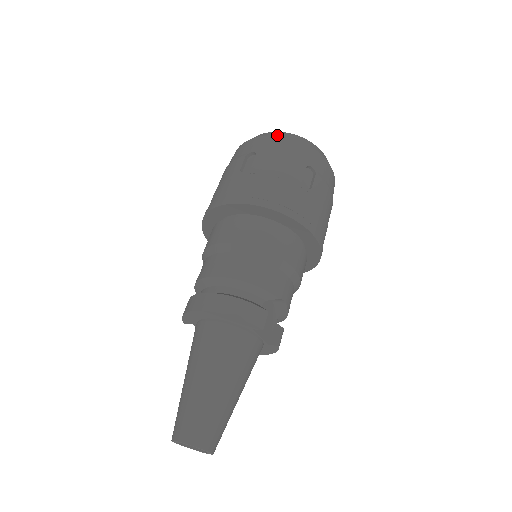
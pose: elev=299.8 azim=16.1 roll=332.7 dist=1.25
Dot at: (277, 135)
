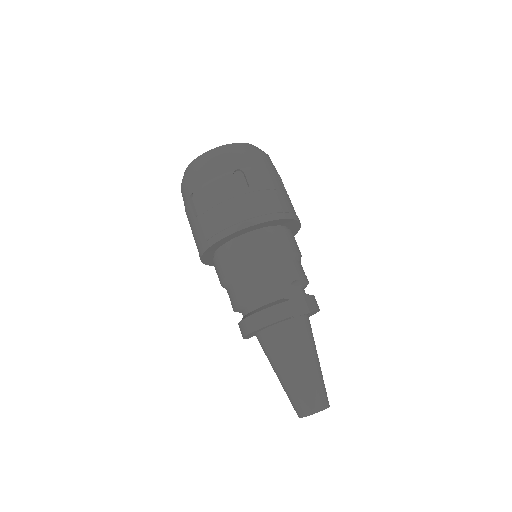
Dot at: (196, 166)
